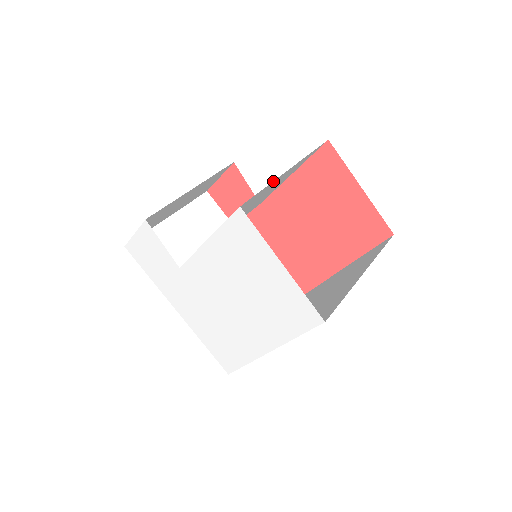
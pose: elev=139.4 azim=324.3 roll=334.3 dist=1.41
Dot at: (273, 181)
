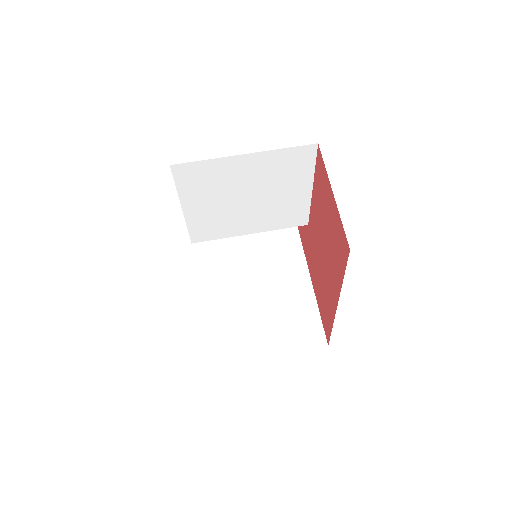
Dot at: (221, 159)
